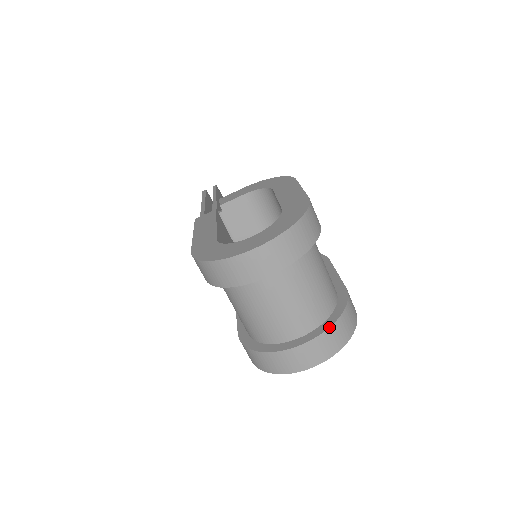
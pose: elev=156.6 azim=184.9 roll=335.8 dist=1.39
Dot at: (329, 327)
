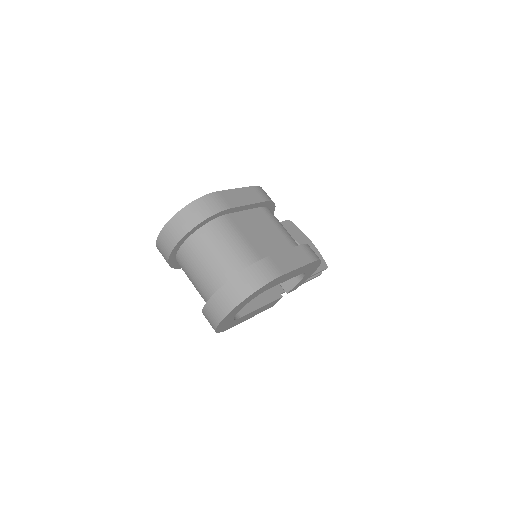
Dot at: (226, 283)
